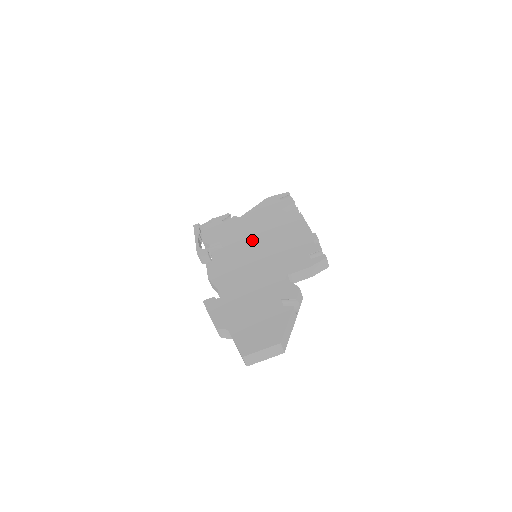
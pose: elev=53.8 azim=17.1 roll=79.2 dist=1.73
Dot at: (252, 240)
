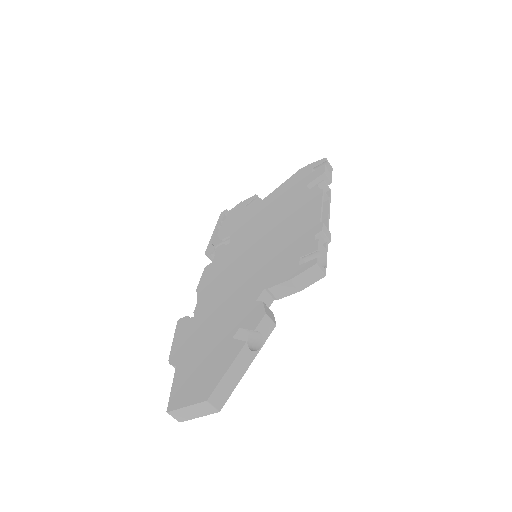
Dot at: (257, 233)
